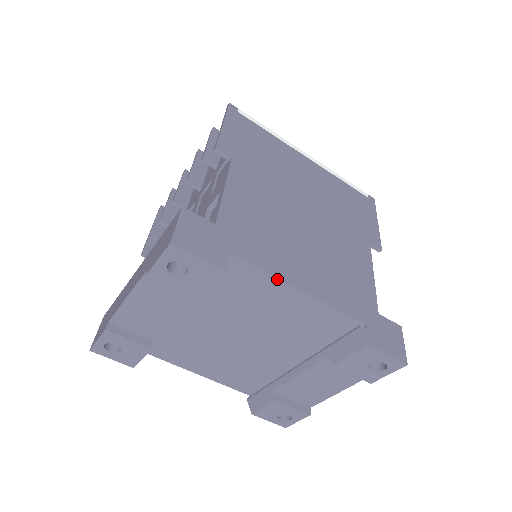
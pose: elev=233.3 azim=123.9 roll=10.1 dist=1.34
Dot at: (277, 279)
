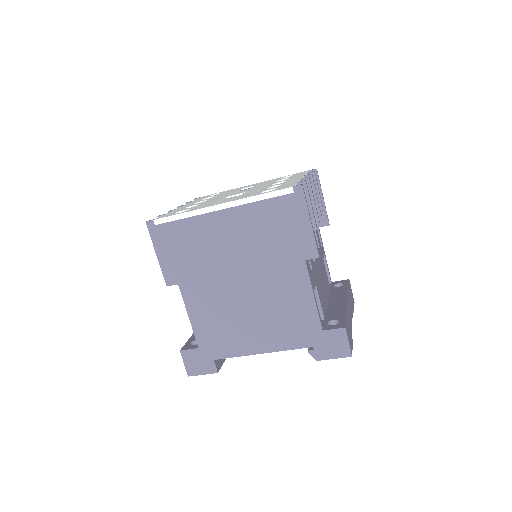
Dot at: (245, 355)
